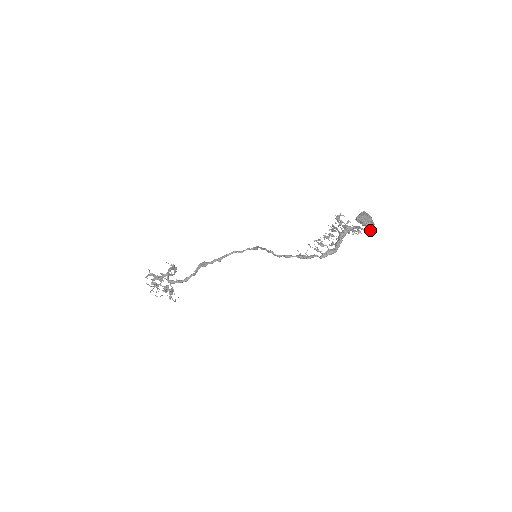
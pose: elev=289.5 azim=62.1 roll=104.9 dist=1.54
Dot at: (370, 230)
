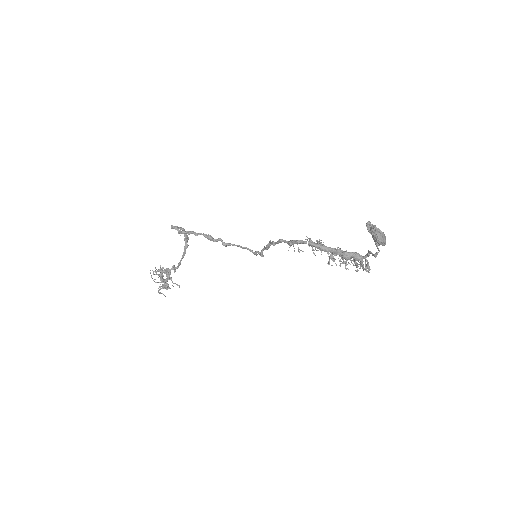
Dot at: occluded
